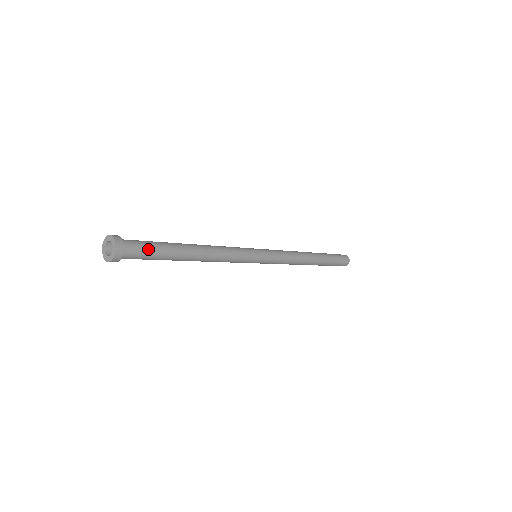
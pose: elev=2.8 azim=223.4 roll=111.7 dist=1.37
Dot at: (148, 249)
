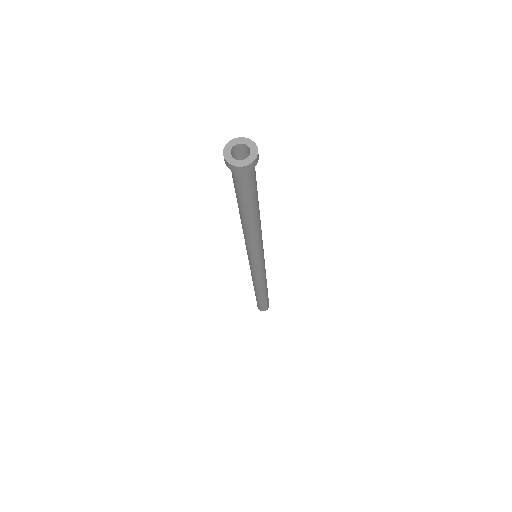
Dot at: (254, 183)
